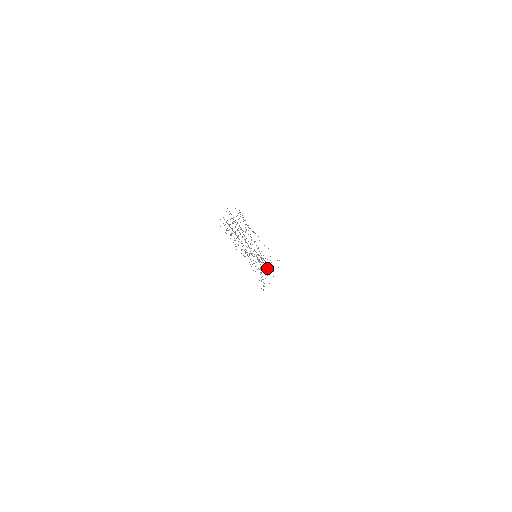
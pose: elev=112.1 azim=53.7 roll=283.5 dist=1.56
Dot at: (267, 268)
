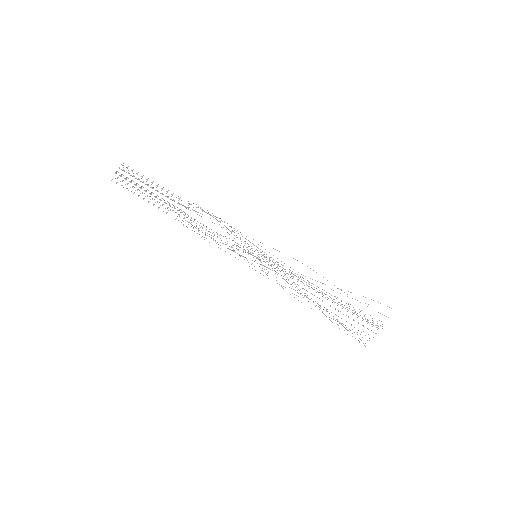
Dot at: (339, 302)
